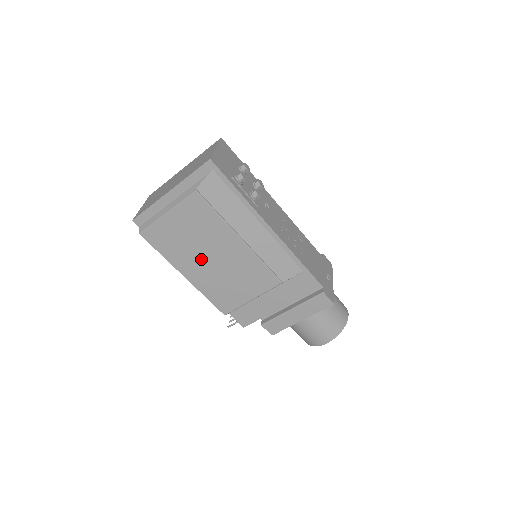
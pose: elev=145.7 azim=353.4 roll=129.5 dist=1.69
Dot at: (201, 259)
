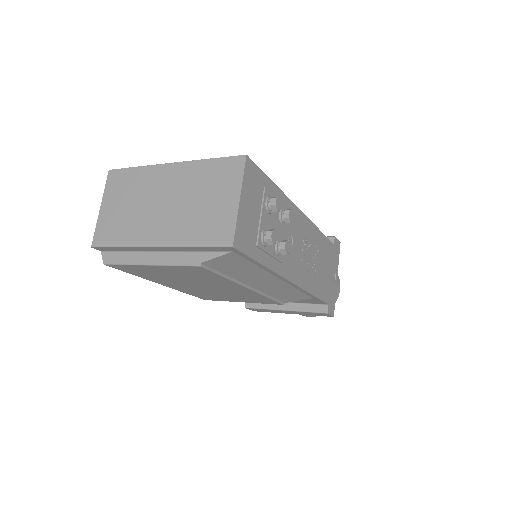
Dot at: (189, 284)
